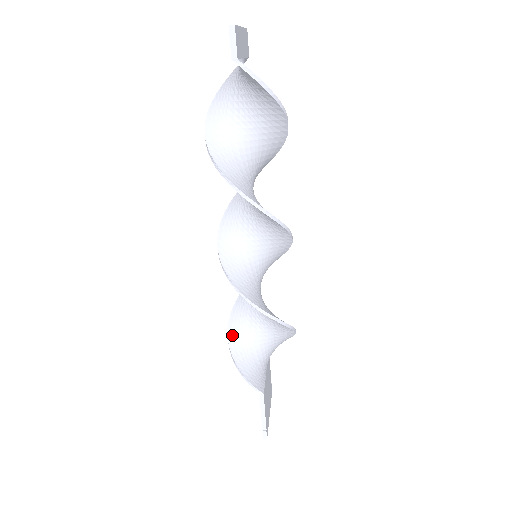
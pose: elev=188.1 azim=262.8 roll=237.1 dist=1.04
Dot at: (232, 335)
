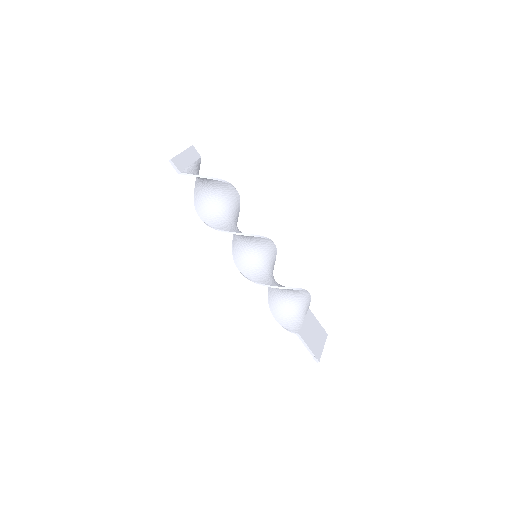
Dot at: (271, 306)
